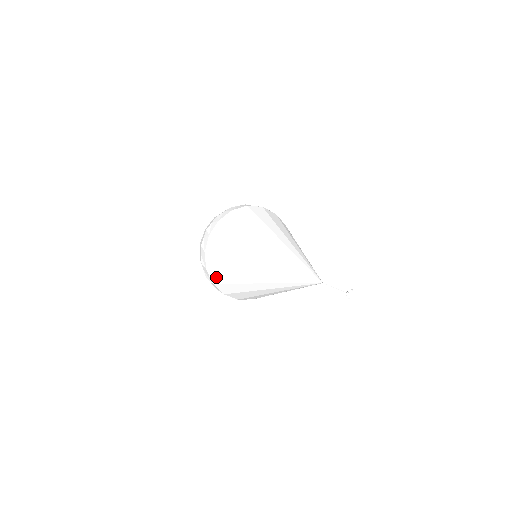
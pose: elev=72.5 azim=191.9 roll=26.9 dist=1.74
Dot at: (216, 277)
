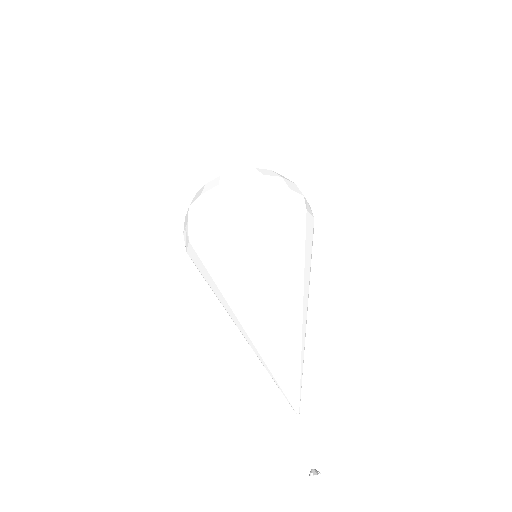
Dot at: (195, 258)
